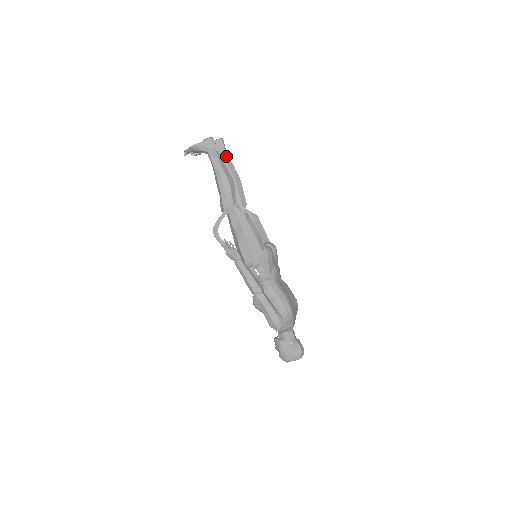
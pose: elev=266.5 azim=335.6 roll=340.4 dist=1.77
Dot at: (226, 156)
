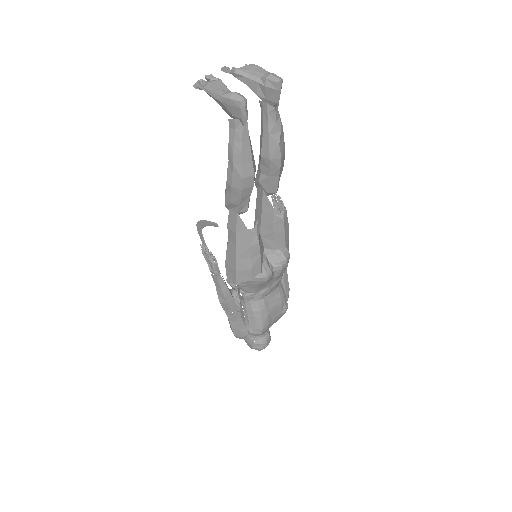
Dot at: (273, 116)
